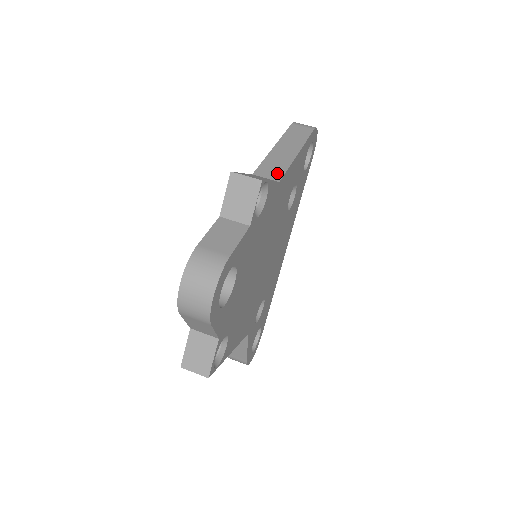
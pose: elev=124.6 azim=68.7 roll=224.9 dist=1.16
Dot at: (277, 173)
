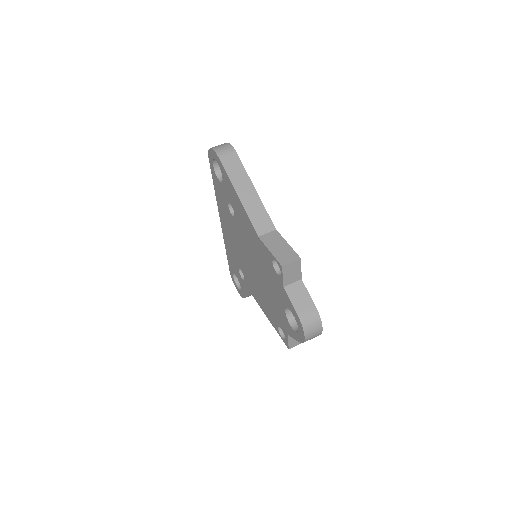
Dot at: (267, 222)
